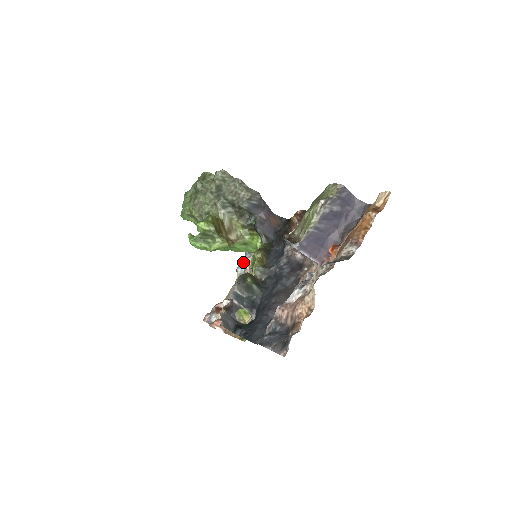
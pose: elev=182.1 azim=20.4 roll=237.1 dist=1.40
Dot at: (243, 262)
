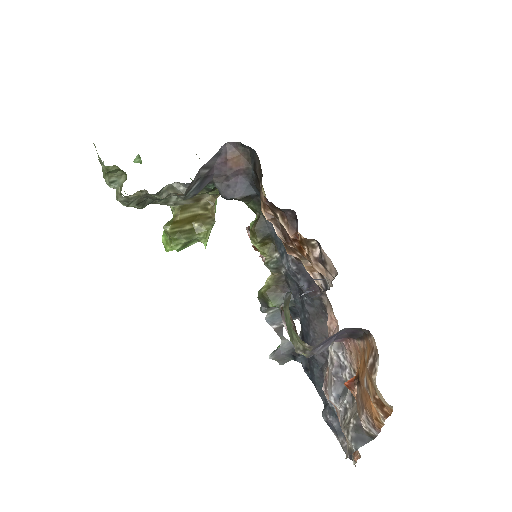
Dot at: occluded
